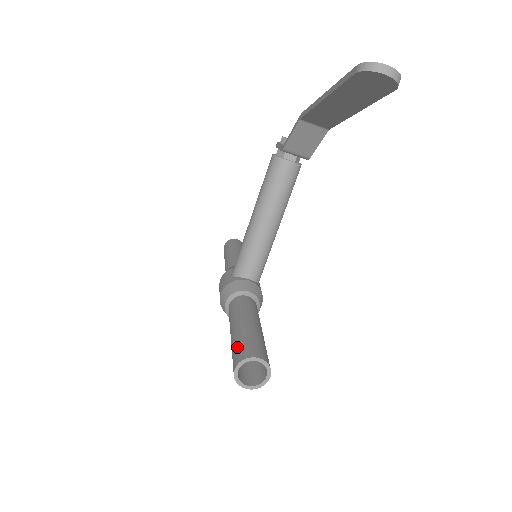
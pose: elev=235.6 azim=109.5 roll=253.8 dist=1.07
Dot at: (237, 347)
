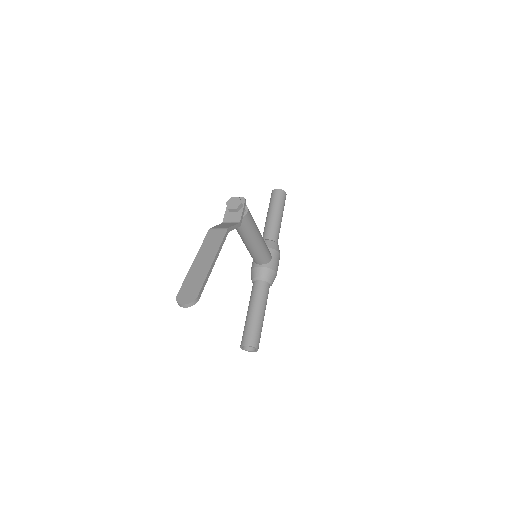
Dot at: (243, 333)
